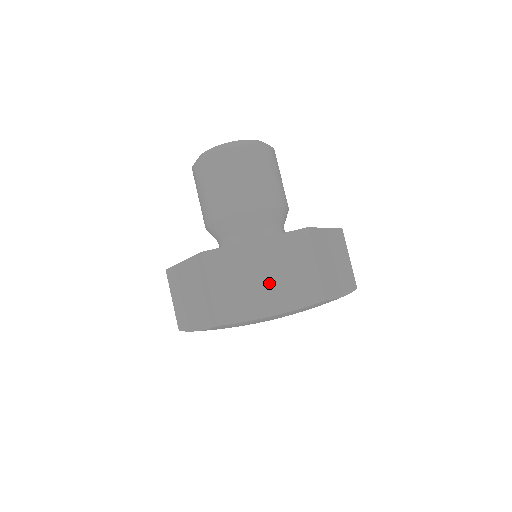
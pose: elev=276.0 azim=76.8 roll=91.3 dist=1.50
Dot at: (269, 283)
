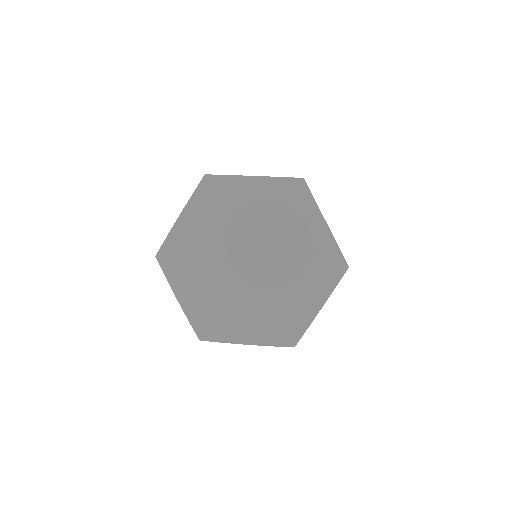
Dot at: occluded
